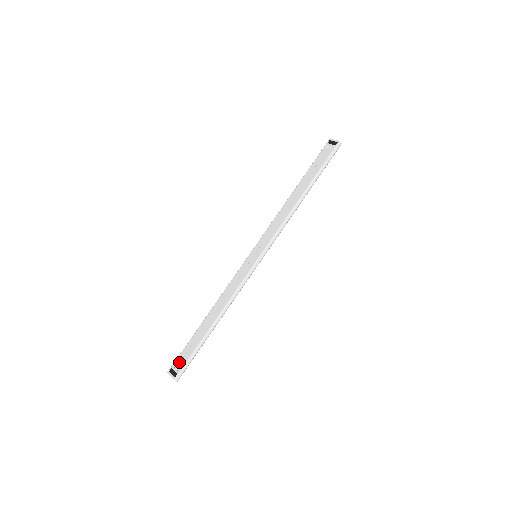
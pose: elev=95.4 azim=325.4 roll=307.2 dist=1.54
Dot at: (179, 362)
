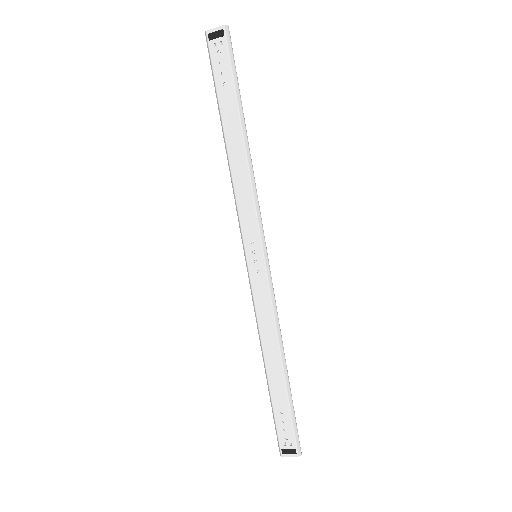
Dot at: (284, 437)
